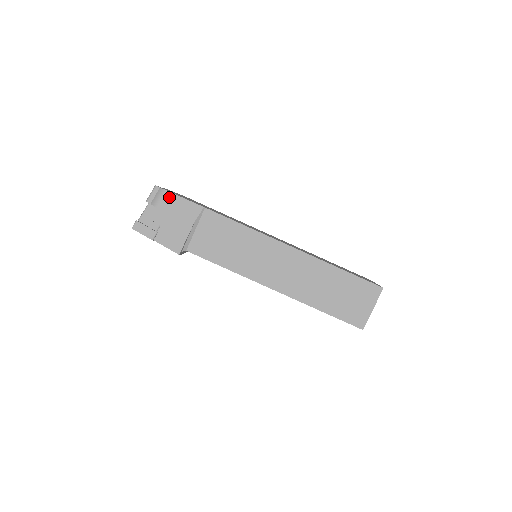
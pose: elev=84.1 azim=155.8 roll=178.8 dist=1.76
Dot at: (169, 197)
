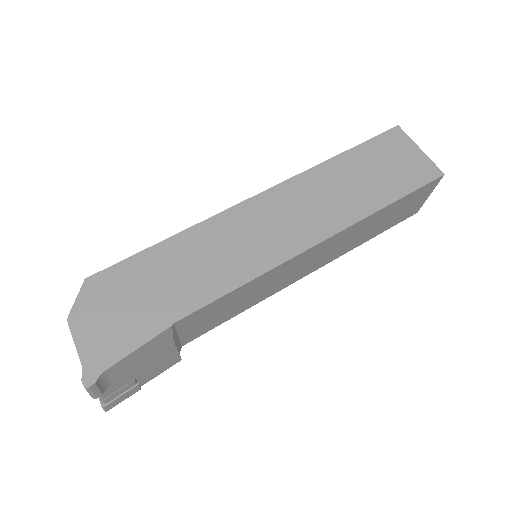
Dot at: (116, 368)
